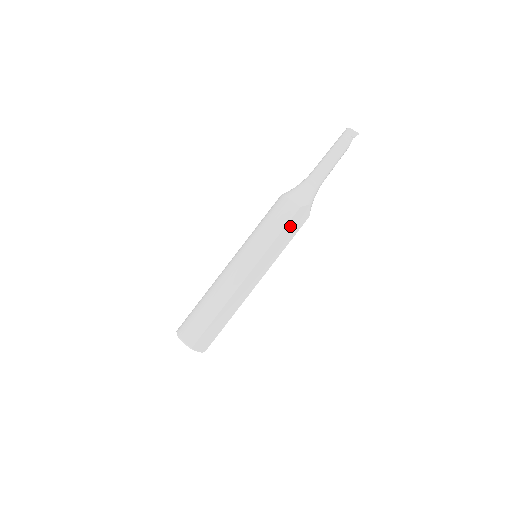
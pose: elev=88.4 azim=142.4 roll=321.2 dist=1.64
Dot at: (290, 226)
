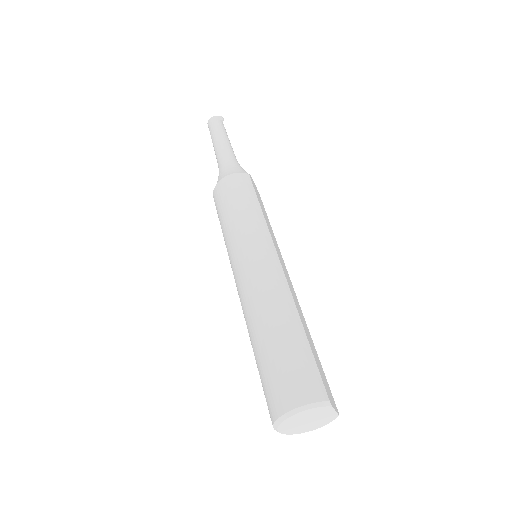
Dot at: (258, 198)
